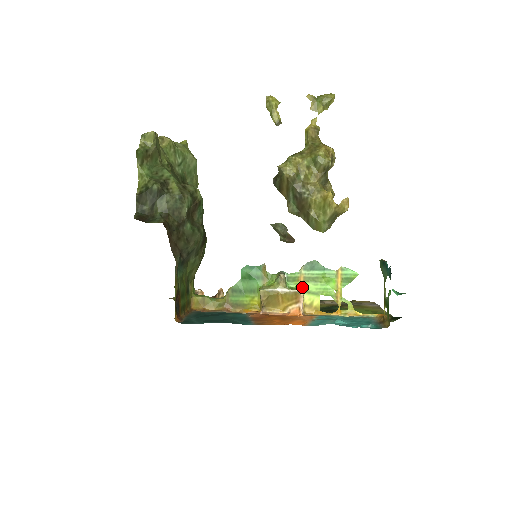
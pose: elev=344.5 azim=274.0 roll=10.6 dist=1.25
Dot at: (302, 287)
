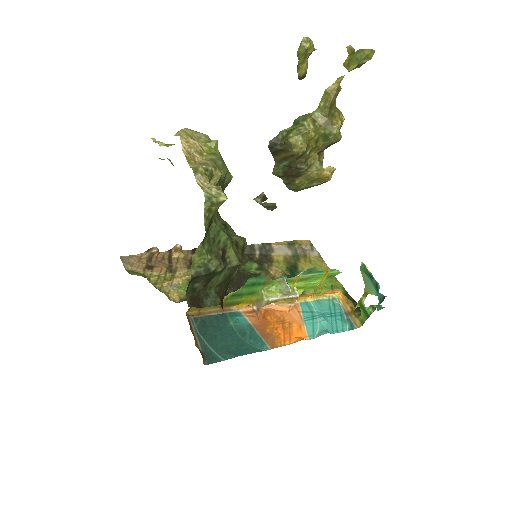
Dot at: (295, 286)
